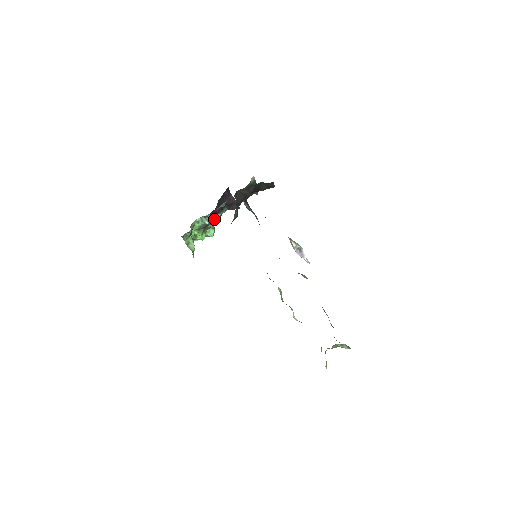
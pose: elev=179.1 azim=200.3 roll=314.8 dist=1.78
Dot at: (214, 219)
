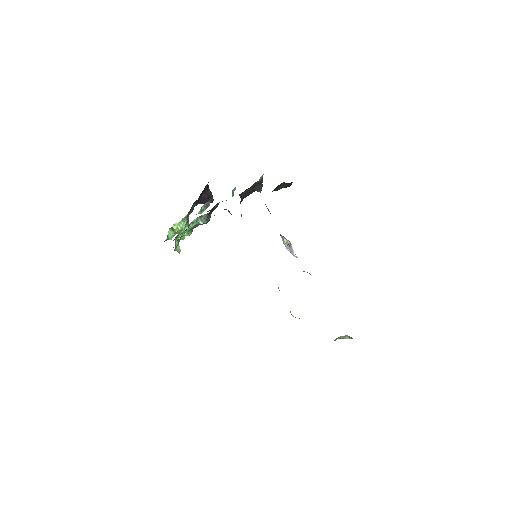
Dot at: (209, 218)
